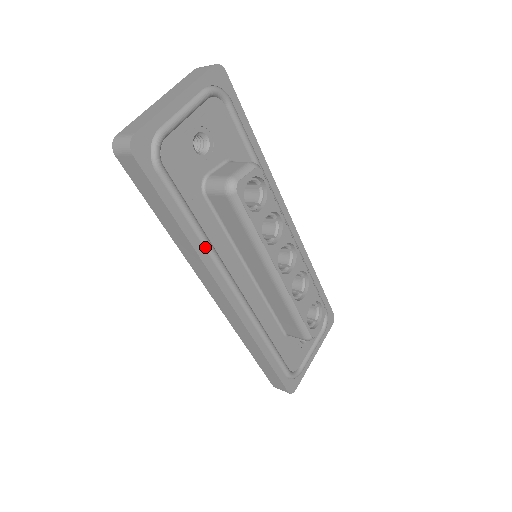
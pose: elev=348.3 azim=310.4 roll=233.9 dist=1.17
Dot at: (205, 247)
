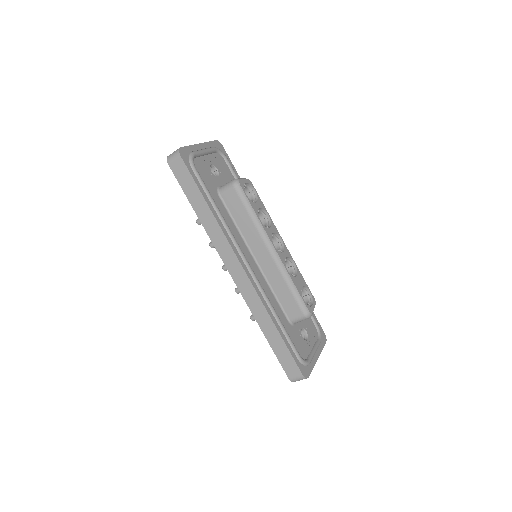
Dot at: (223, 224)
